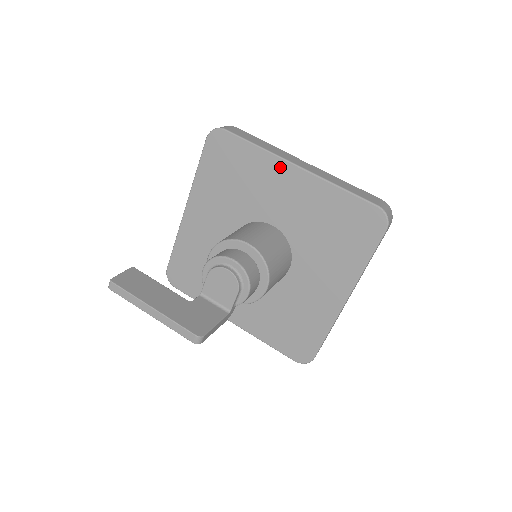
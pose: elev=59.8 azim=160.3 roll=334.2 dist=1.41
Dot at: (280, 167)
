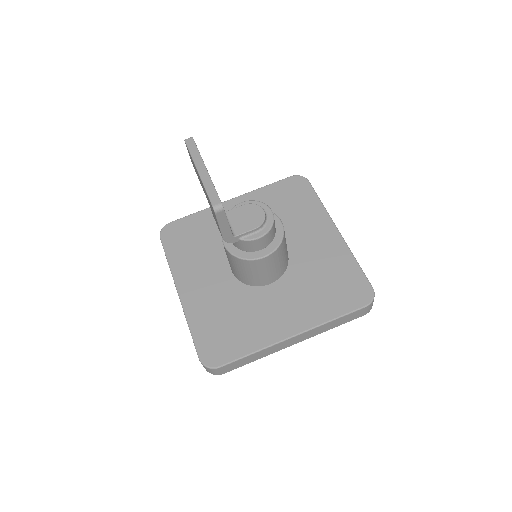
Dot at: (325, 222)
